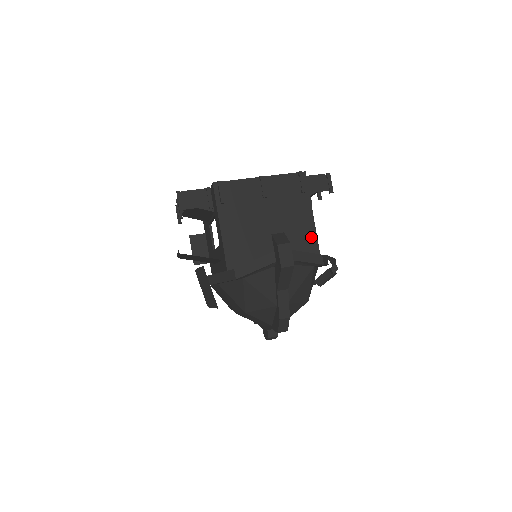
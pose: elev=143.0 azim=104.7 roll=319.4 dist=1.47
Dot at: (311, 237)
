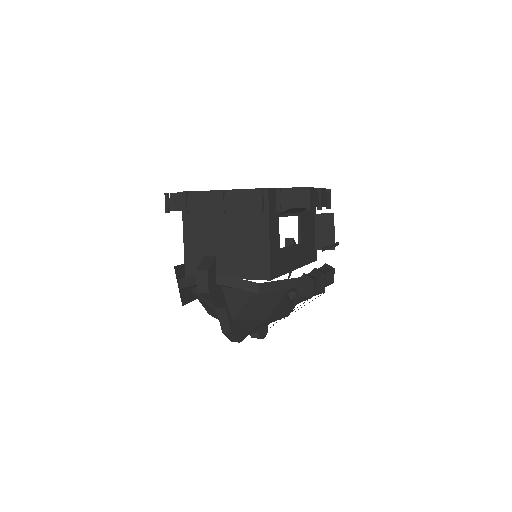
Dot at: (264, 259)
